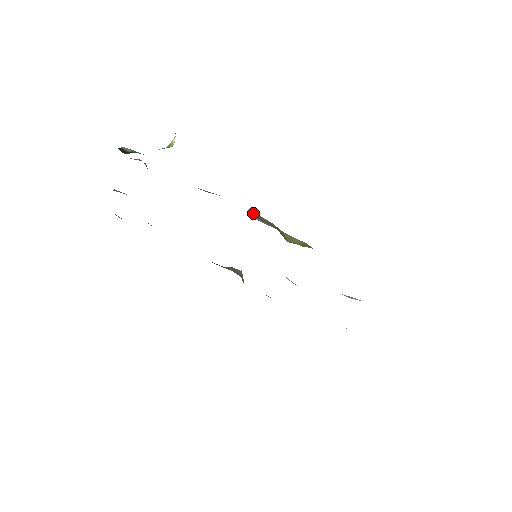
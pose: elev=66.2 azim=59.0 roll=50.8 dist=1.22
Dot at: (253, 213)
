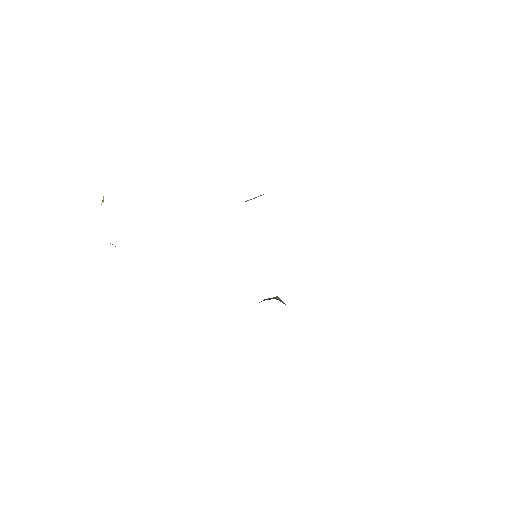
Dot at: occluded
